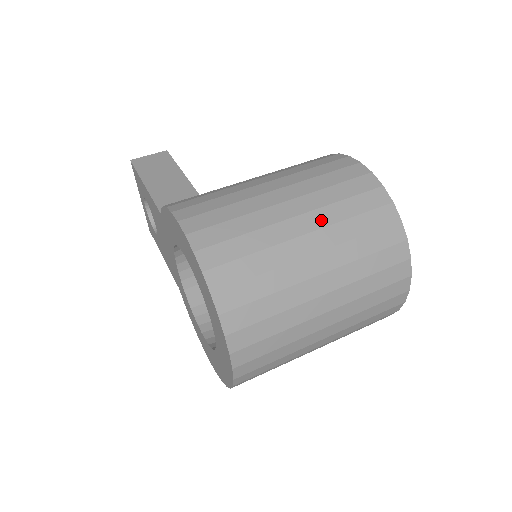
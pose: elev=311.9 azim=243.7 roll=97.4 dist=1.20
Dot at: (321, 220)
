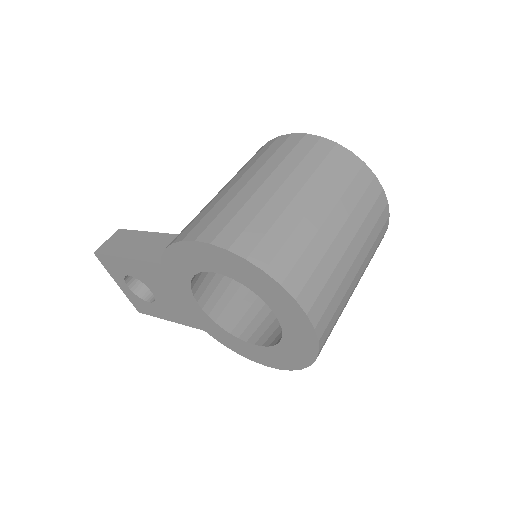
Dot at: (300, 179)
